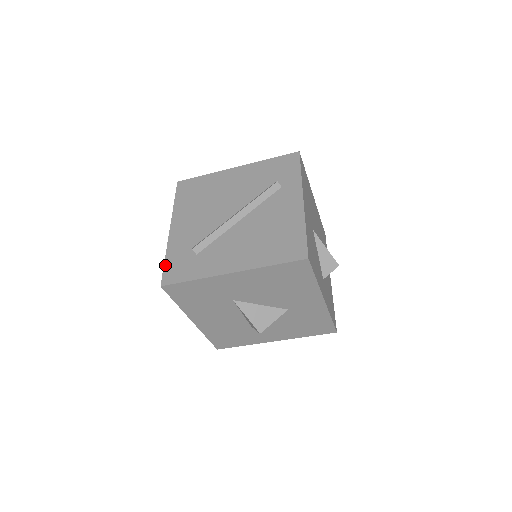
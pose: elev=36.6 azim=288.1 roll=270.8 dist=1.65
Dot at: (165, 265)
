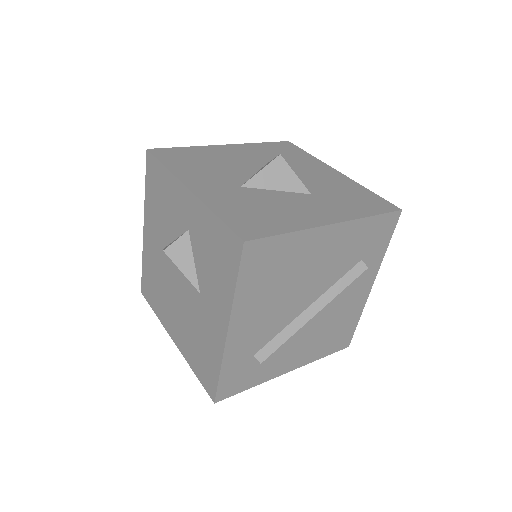
Dot at: (221, 381)
